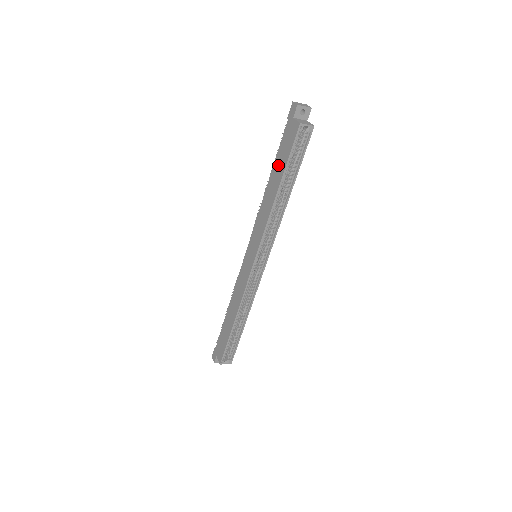
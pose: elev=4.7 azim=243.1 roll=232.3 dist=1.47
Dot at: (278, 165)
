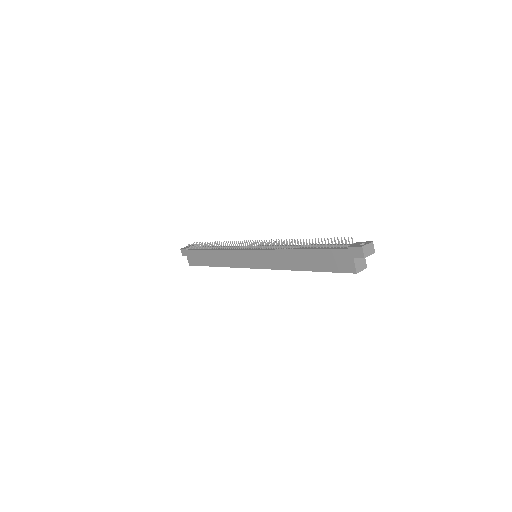
Dot at: (316, 259)
